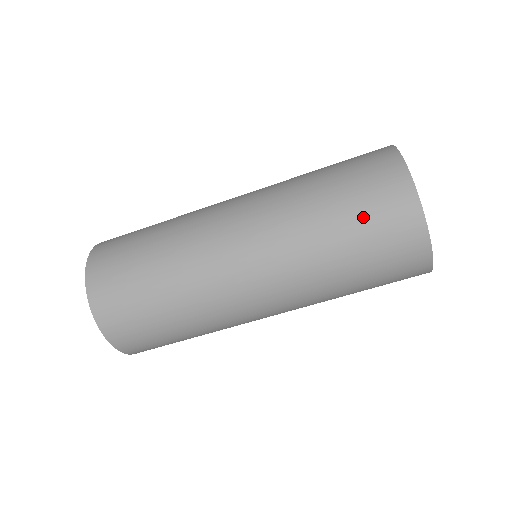
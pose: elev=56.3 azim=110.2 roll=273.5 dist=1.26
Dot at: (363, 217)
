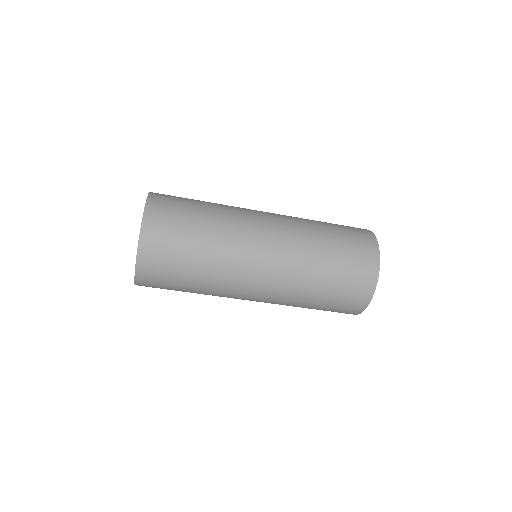
Dot at: (344, 279)
